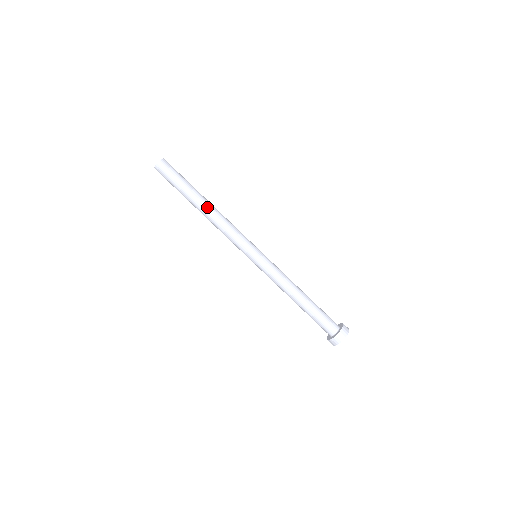
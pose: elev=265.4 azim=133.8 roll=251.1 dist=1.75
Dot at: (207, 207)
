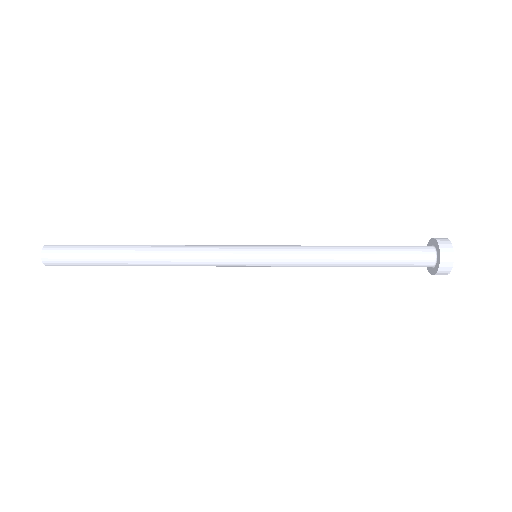
Dot at: (145, 259)
